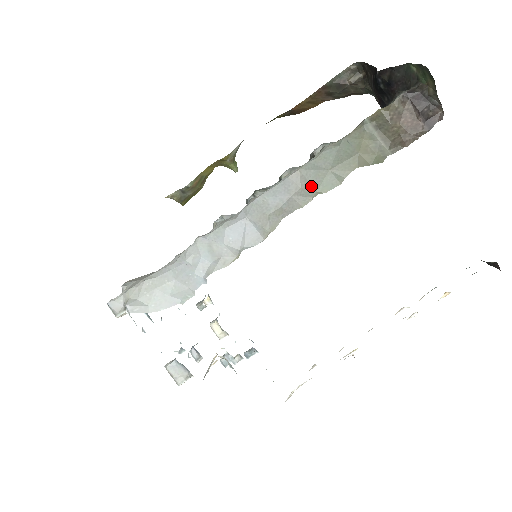
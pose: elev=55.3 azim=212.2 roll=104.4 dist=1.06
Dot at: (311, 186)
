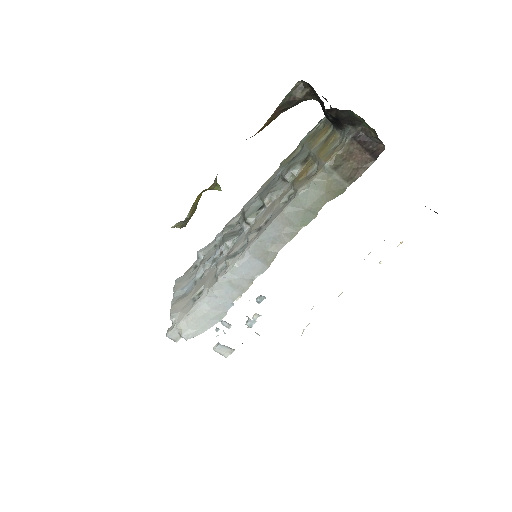
Dot at: (294, 224)
